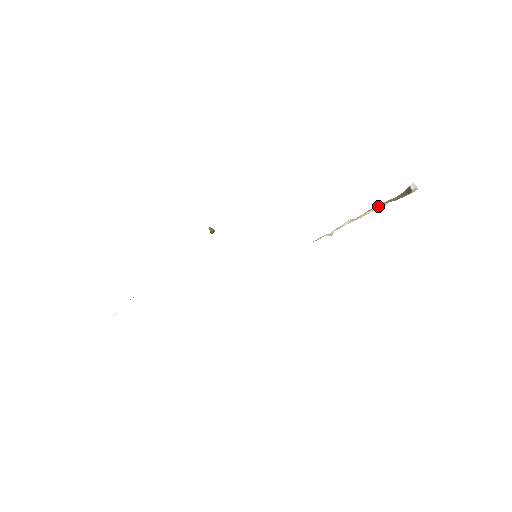
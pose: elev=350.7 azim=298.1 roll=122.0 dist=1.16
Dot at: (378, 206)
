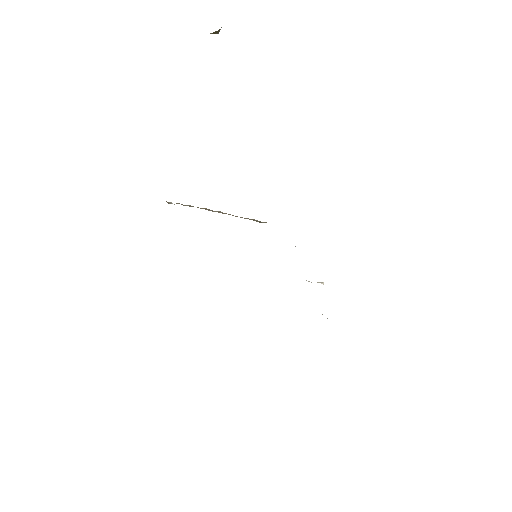
Dot at: occluded
